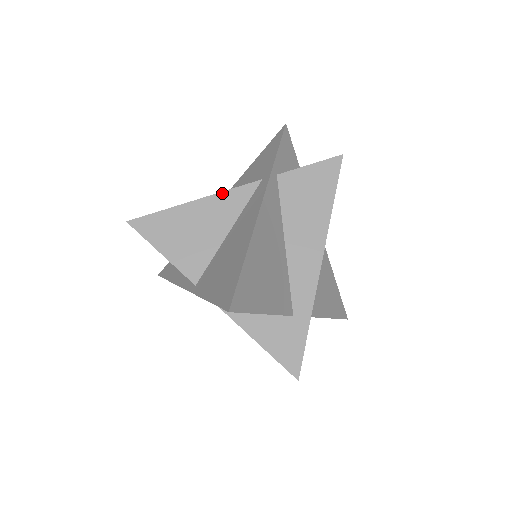
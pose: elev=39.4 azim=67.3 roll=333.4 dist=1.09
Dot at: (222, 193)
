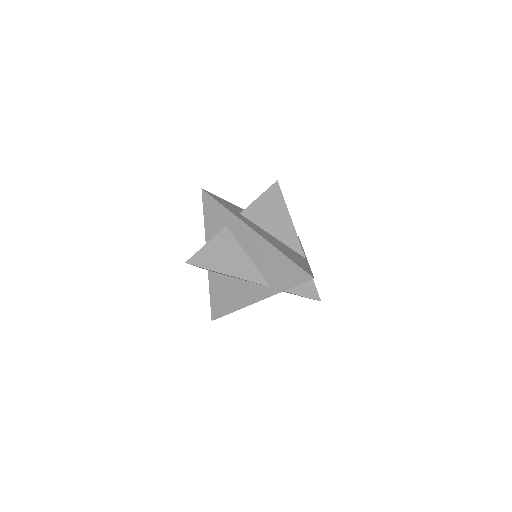
Dot at: (246, 280)
